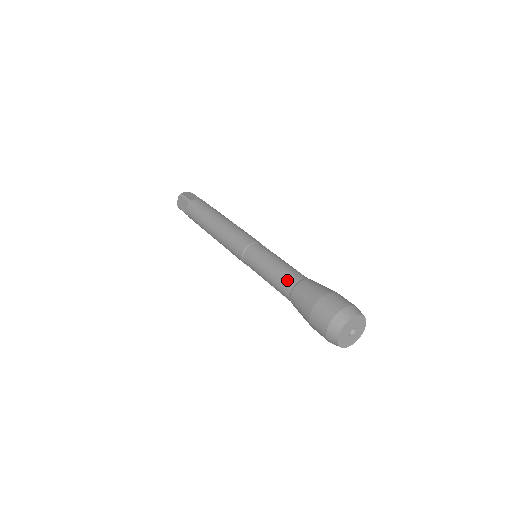
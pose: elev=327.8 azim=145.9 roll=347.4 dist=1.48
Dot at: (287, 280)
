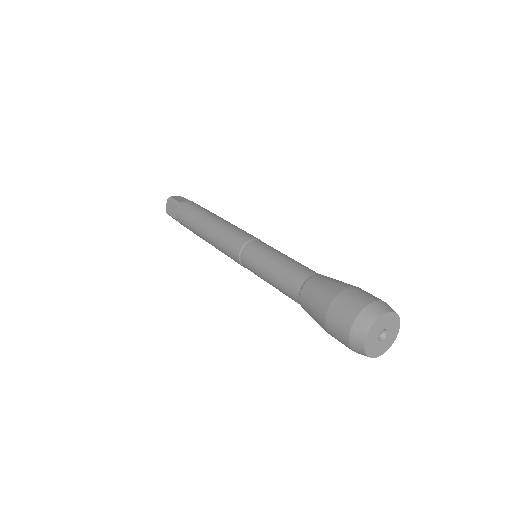
Dot at: (294, 277)
